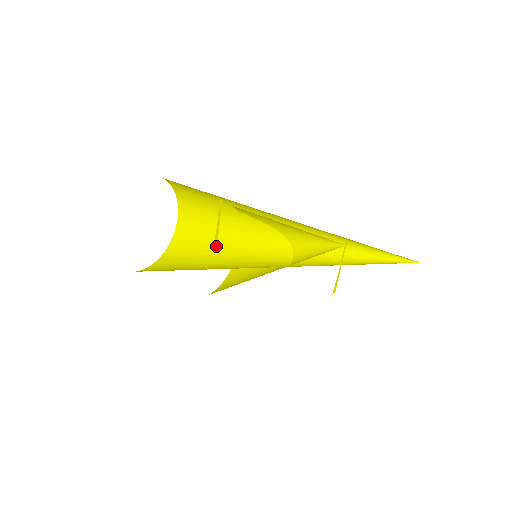
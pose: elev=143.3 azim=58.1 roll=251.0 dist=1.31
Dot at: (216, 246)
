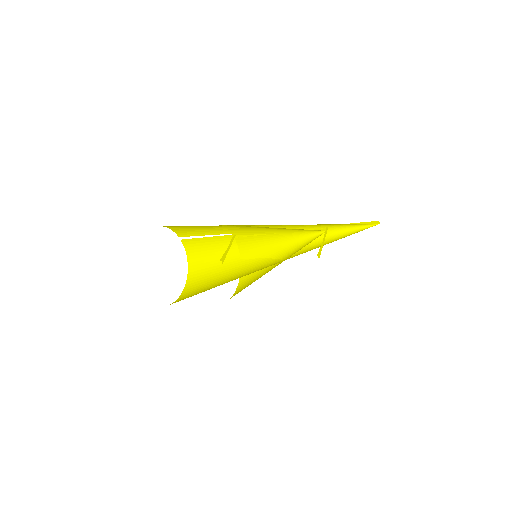
Dot at: (222, 262)
